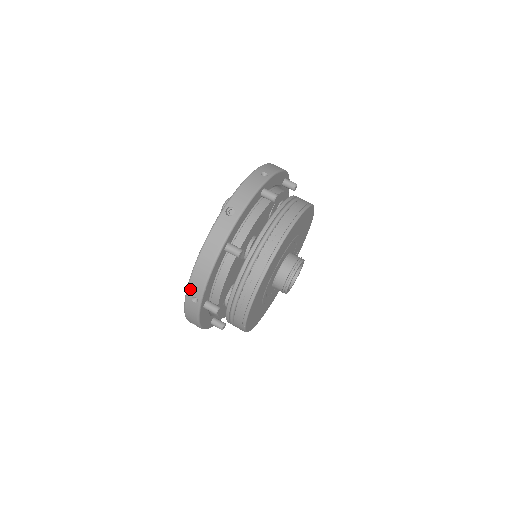
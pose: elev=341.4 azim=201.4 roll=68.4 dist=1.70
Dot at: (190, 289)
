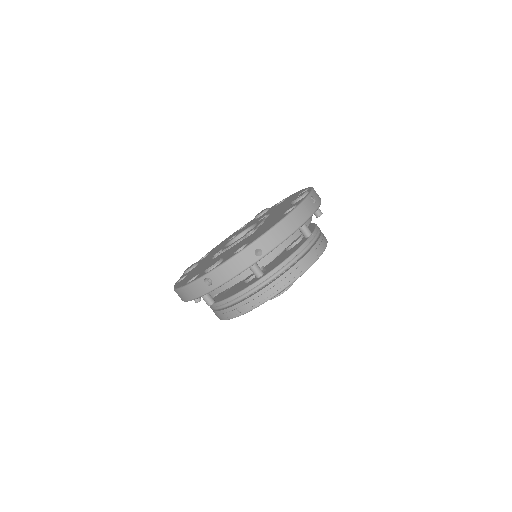
Dot at: (262, 240)
